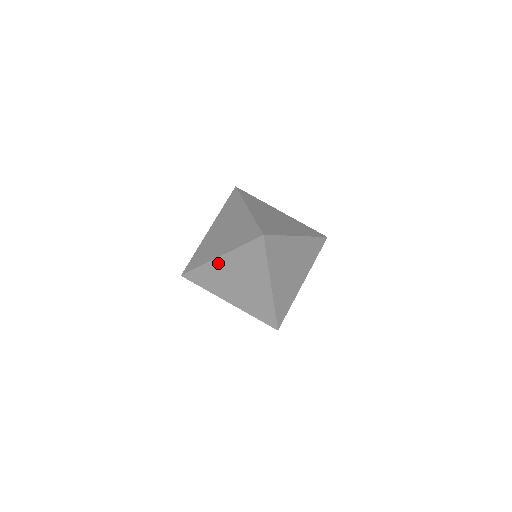
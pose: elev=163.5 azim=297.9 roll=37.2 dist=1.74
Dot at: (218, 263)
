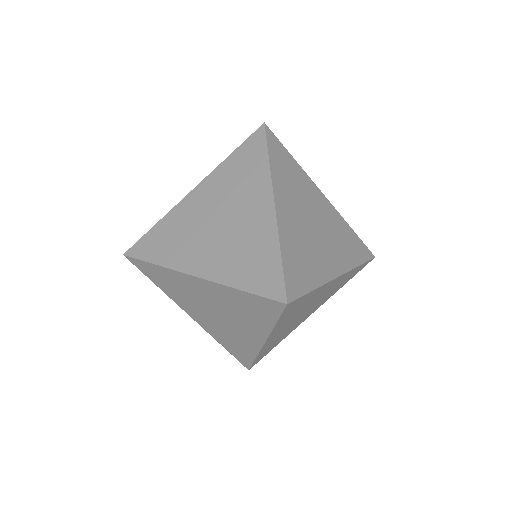
Dot at: (190, 280)
